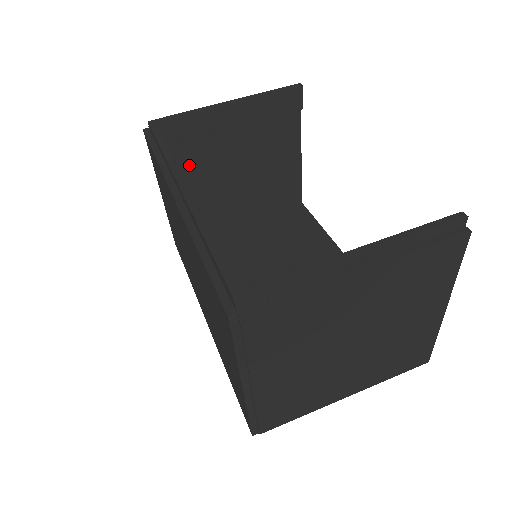
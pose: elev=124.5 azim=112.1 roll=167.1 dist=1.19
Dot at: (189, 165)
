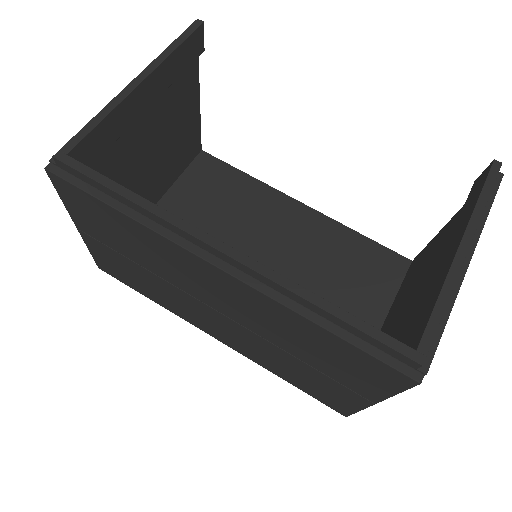
Dot at: occluded
